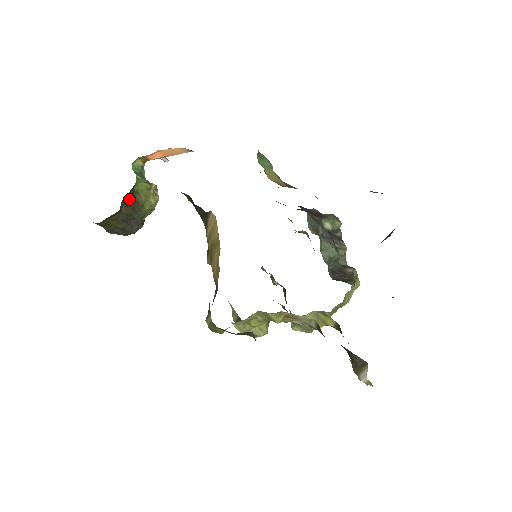
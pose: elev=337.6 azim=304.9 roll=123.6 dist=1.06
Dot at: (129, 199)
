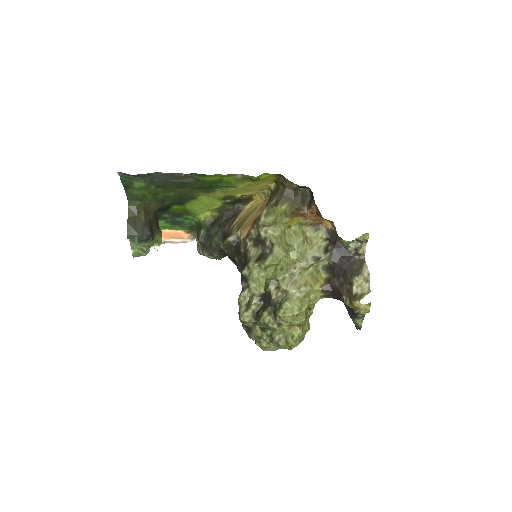
Dot at: (156, 218)
